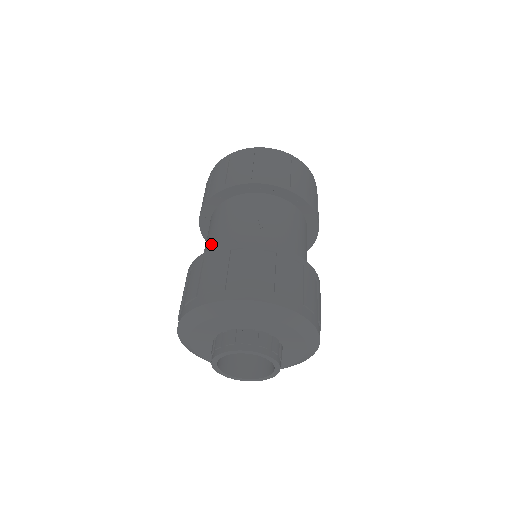
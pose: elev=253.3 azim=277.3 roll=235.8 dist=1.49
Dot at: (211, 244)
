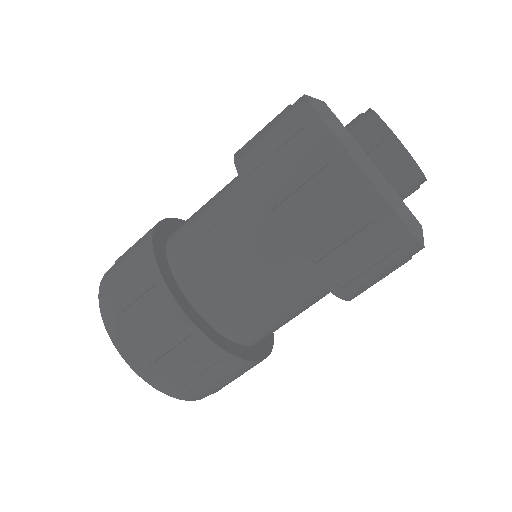
Dot at: (211, 277)
